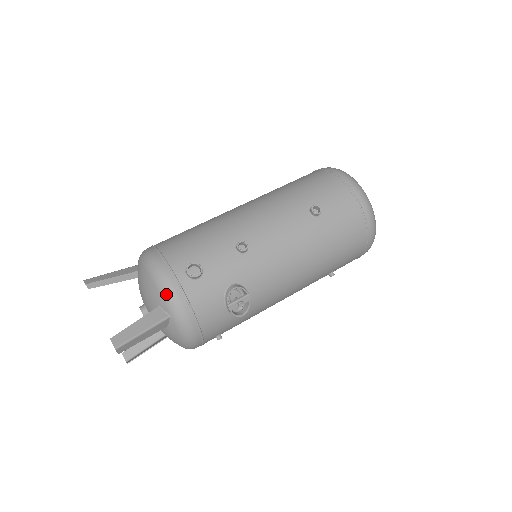
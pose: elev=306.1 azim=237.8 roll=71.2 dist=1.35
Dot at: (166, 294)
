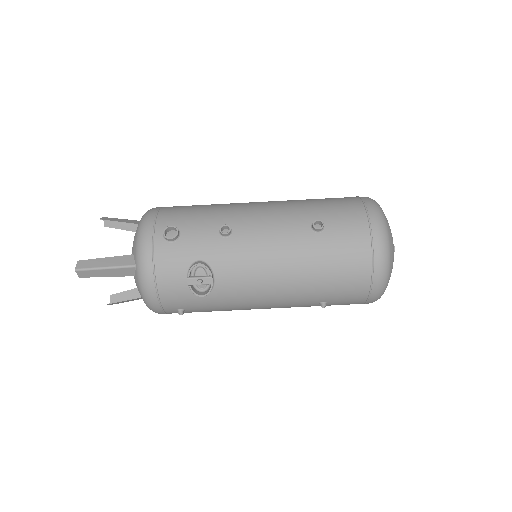
Dot at: (139, 244)
